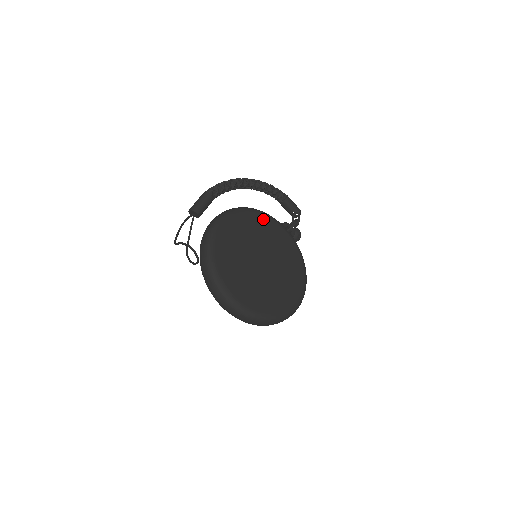
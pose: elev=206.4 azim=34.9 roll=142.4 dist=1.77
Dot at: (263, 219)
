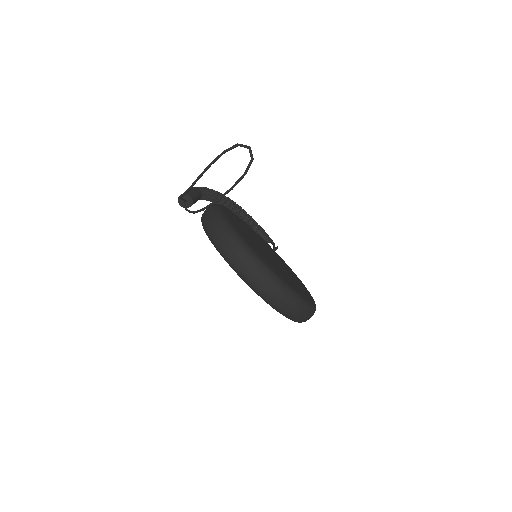
Dot at: occluded
